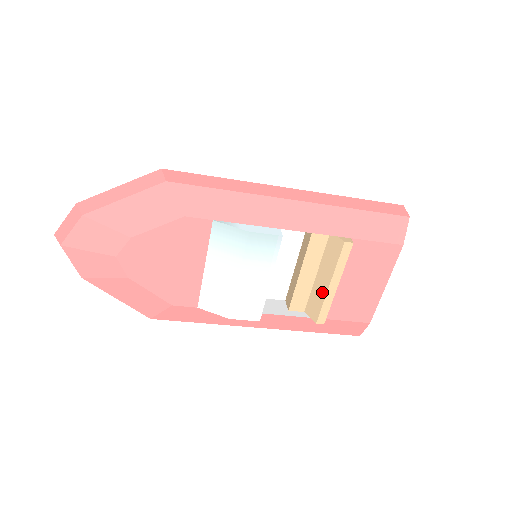
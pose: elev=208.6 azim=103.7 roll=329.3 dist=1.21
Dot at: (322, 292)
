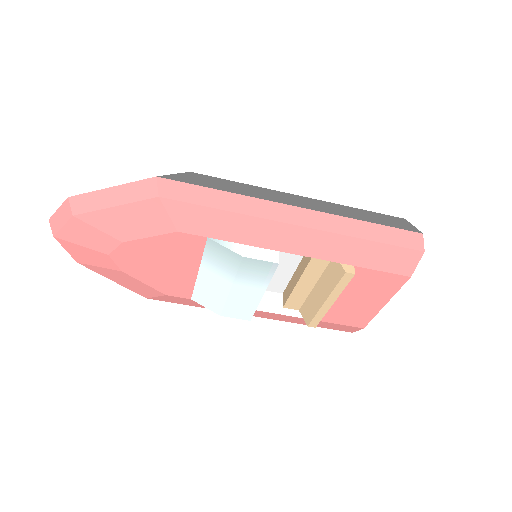
Dot at: (317, 304)
